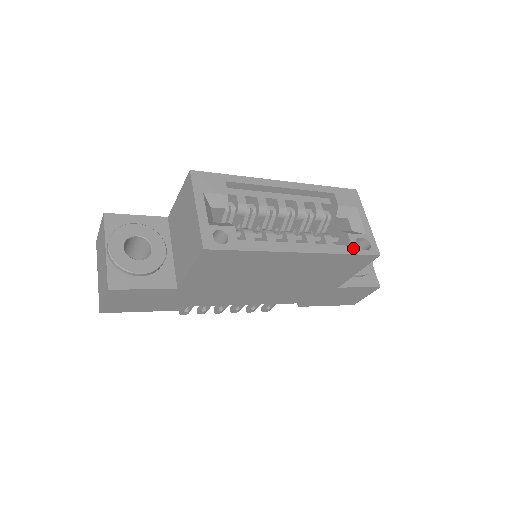
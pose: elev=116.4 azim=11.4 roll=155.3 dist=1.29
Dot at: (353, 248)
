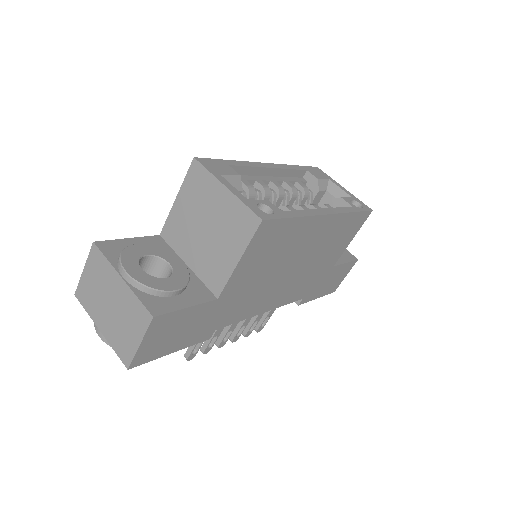
Dot at: (354, 207)
